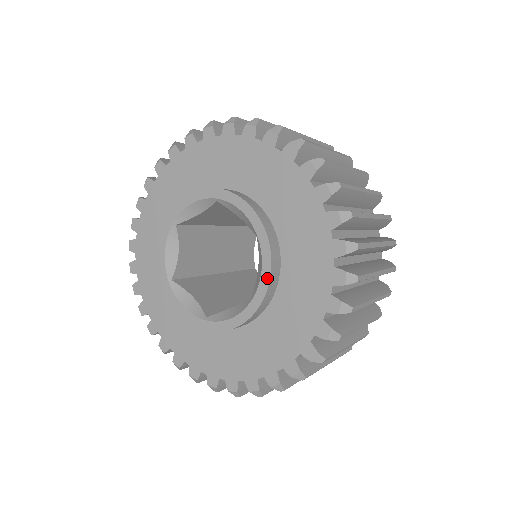
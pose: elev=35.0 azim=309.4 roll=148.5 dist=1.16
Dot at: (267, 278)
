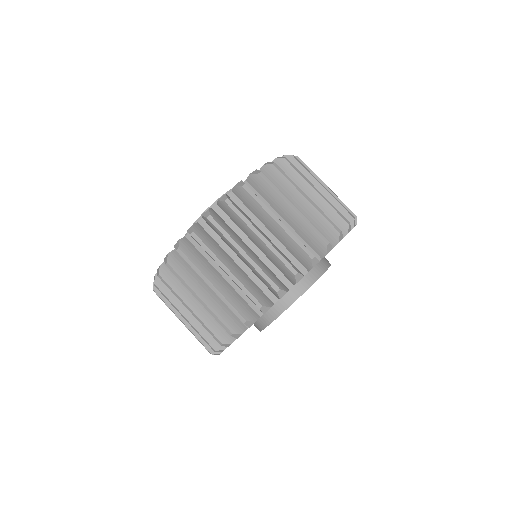
Dot at: occluded
